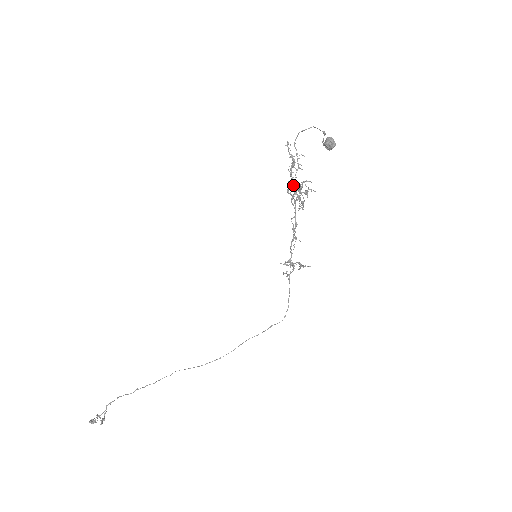
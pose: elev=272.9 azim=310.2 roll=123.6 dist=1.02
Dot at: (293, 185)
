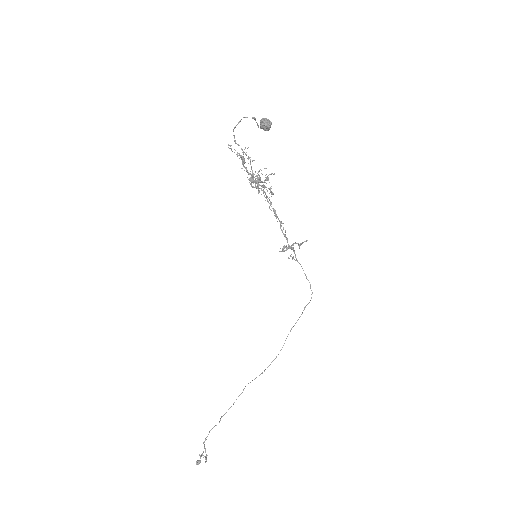
Dot at: (252, 179)
